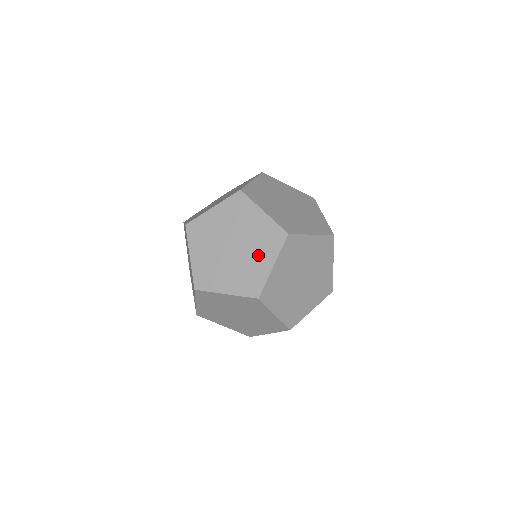
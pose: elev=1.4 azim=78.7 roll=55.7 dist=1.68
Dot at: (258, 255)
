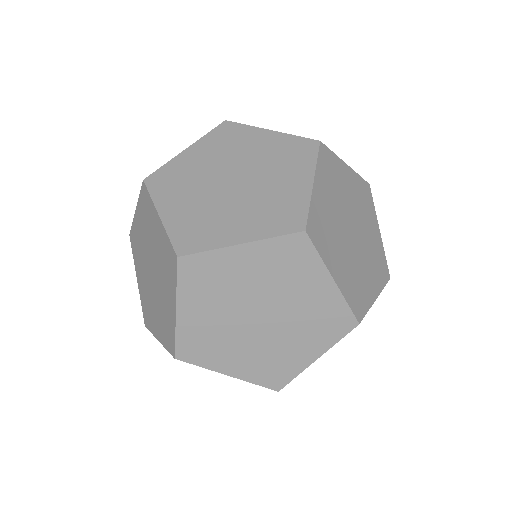
Dot at: (281, 177)
